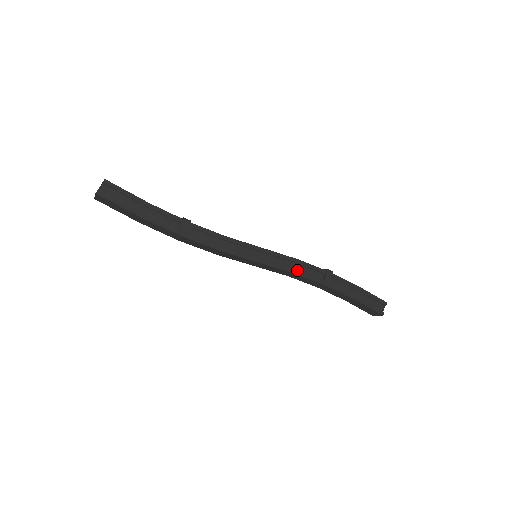
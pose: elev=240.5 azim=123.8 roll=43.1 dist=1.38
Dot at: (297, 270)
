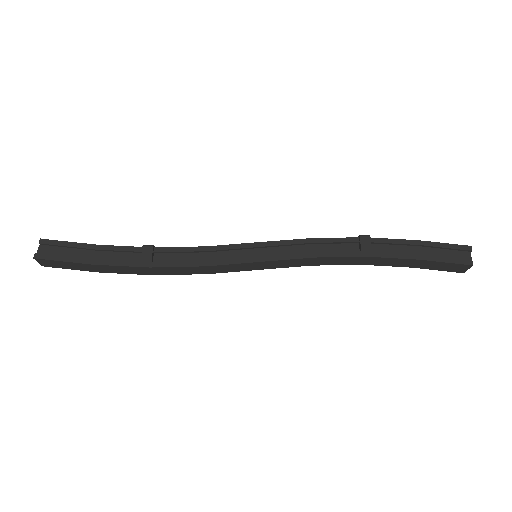
Dot at: (317, 252)
